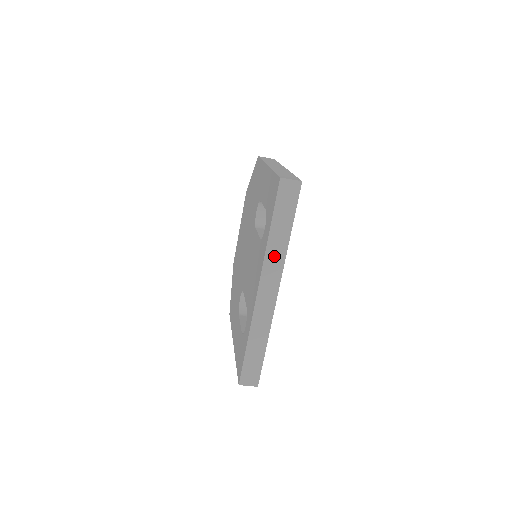
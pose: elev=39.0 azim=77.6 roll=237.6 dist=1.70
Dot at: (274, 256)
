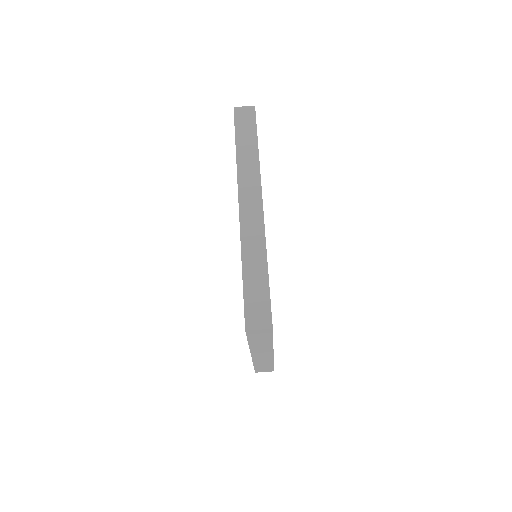
Dot at: (247, 170)
